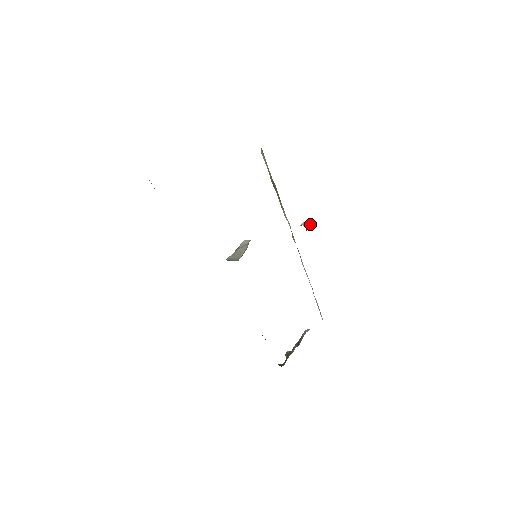
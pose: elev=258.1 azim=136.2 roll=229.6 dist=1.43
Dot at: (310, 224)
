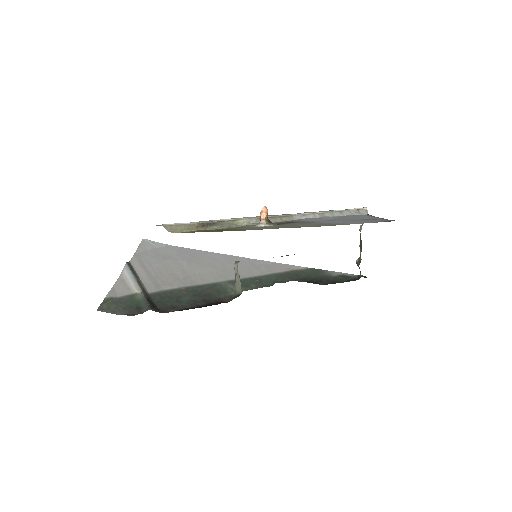
Dot at: (266, 213)
